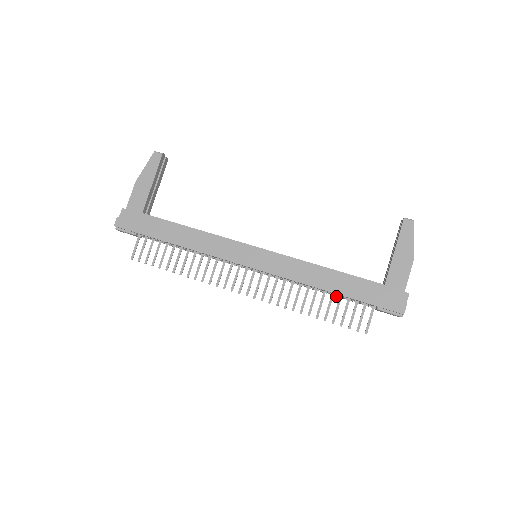
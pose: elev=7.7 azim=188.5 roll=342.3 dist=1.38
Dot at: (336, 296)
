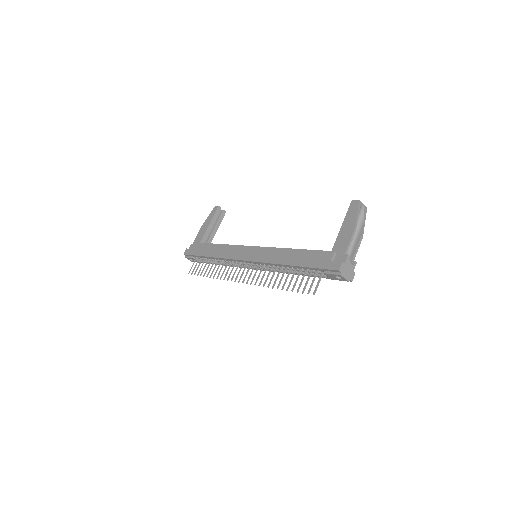
Dot at: occluded
